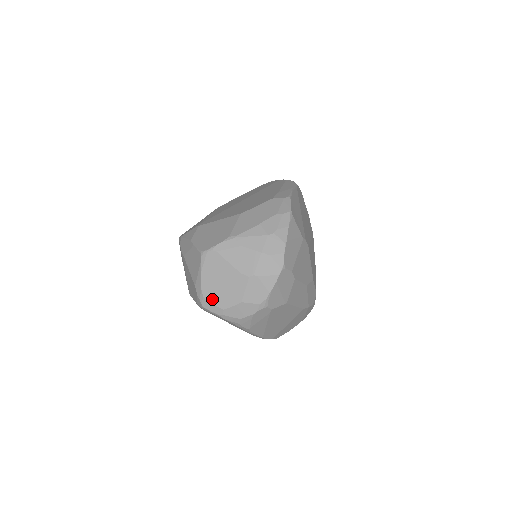
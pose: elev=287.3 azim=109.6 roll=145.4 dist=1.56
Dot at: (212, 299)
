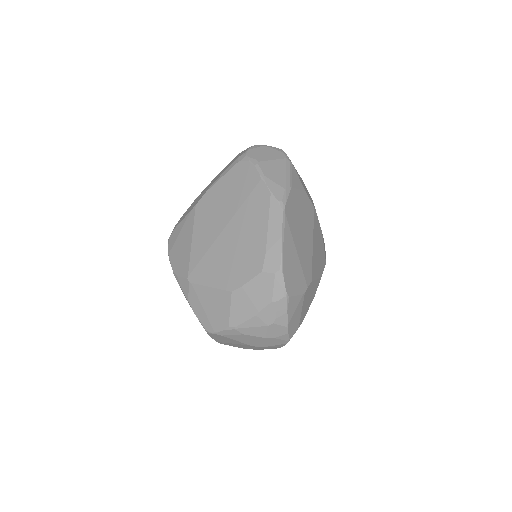
Dot at: (230, 345)
